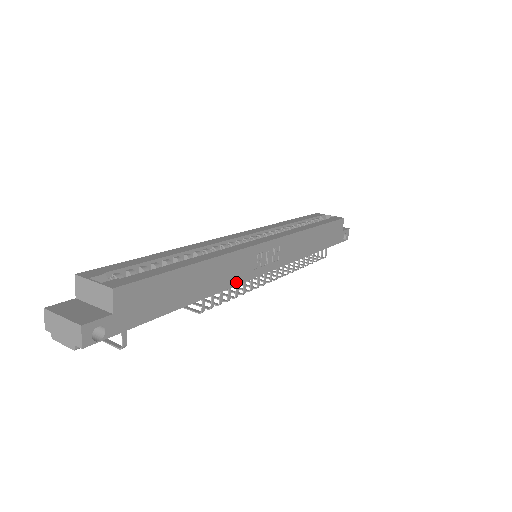
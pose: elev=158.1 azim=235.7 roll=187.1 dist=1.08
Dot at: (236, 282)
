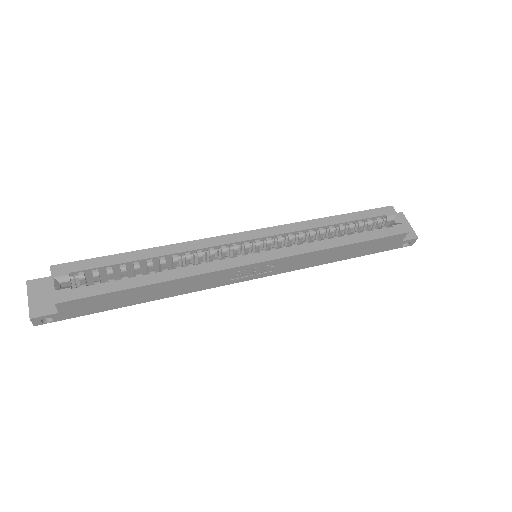
Dot at: (204, 288)
